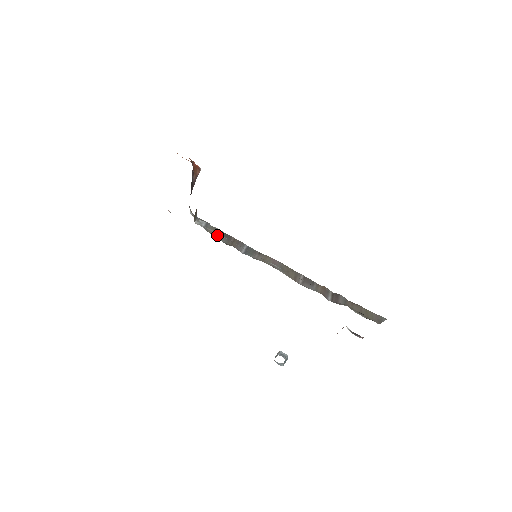
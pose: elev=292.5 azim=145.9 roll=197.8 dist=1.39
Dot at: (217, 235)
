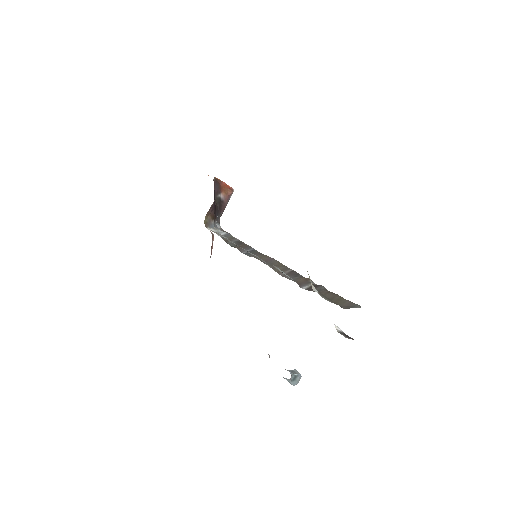
Dot at: occluded
